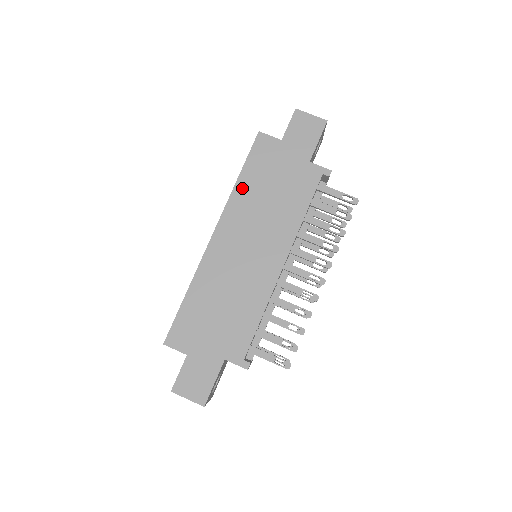
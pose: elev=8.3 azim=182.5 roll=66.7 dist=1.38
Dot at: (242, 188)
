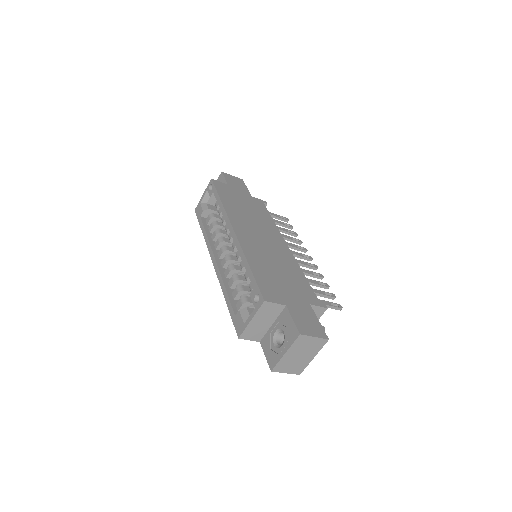
Dot at: (228, 205)
